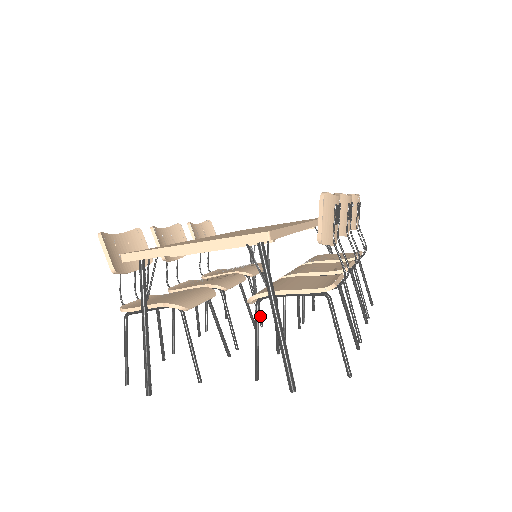
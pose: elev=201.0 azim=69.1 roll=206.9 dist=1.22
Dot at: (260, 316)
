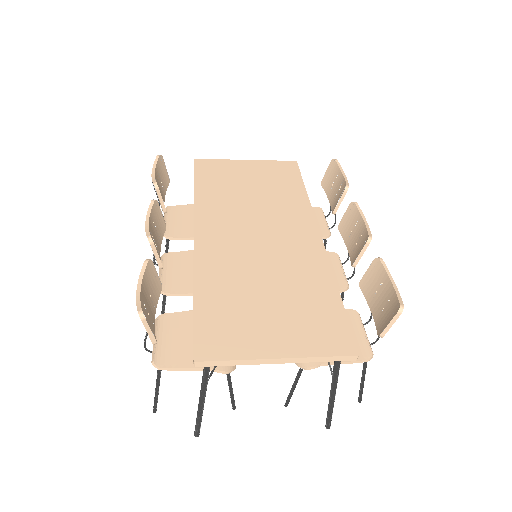
Dot at: occluded
